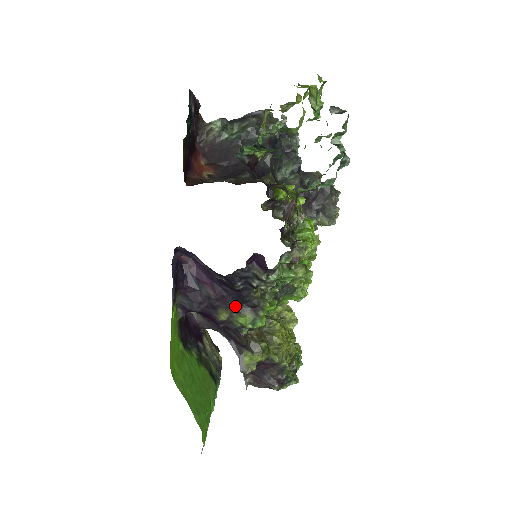
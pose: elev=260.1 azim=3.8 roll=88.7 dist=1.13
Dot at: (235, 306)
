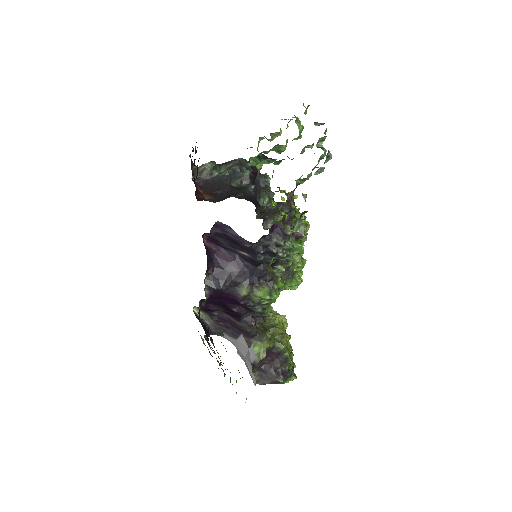
Dot at: (254, 281)
